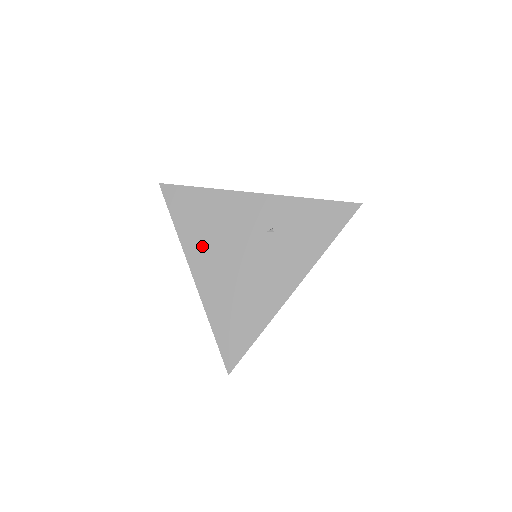
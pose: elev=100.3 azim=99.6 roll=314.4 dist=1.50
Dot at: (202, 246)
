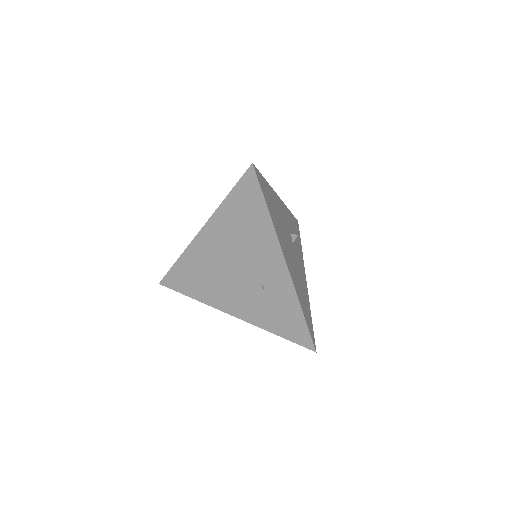
Dot at: (224, 231)
